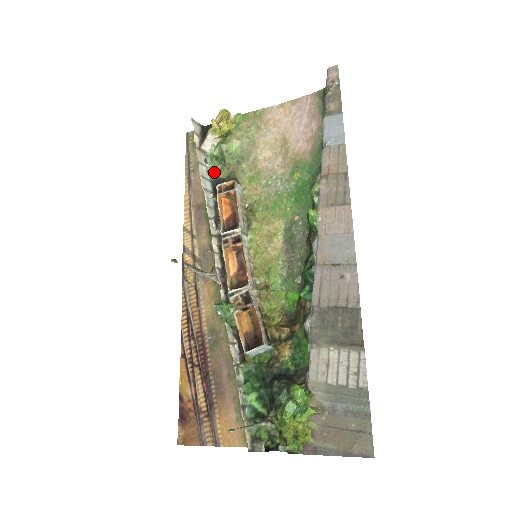
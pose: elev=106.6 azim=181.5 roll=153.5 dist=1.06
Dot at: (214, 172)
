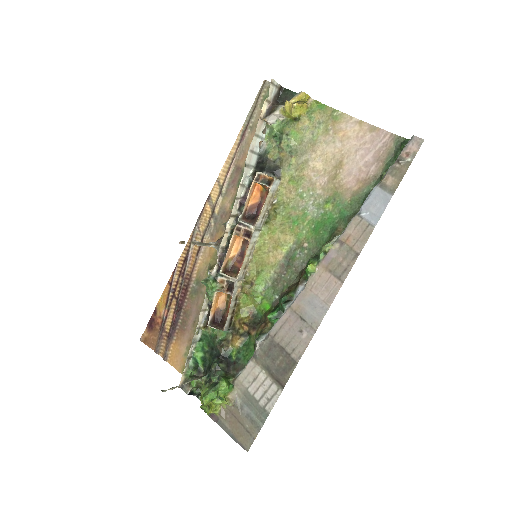
Dot at: (266, 146)
